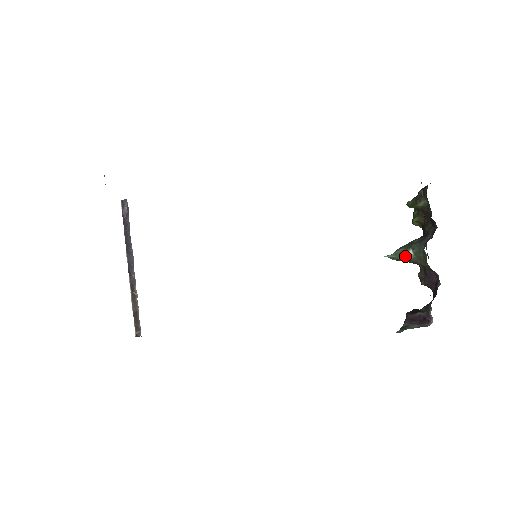
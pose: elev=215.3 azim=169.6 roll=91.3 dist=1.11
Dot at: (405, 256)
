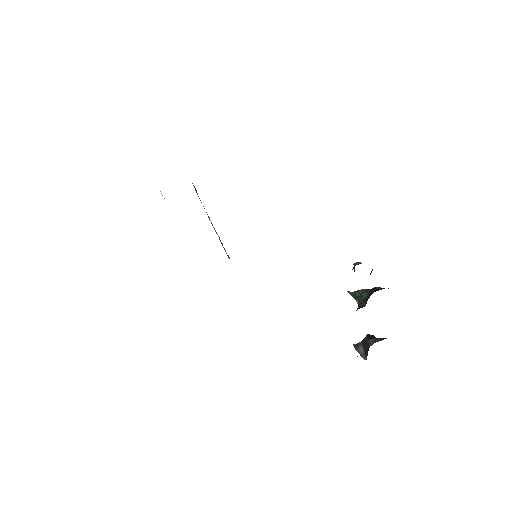
Dot at: occluded
